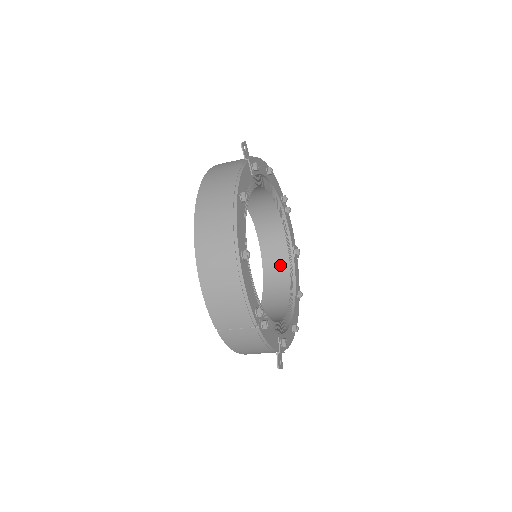
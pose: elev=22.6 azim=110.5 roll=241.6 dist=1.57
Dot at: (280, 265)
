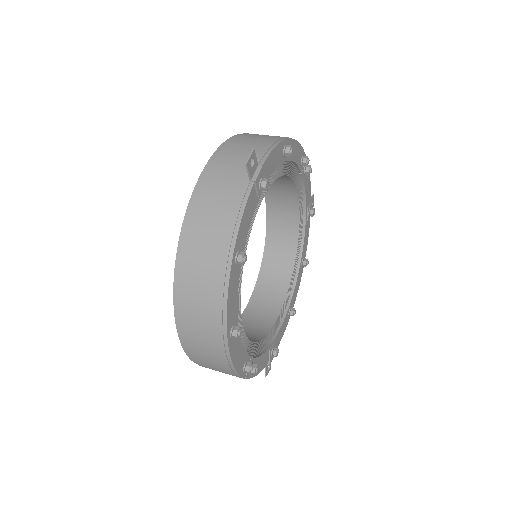
Dot at: (287, 231)
